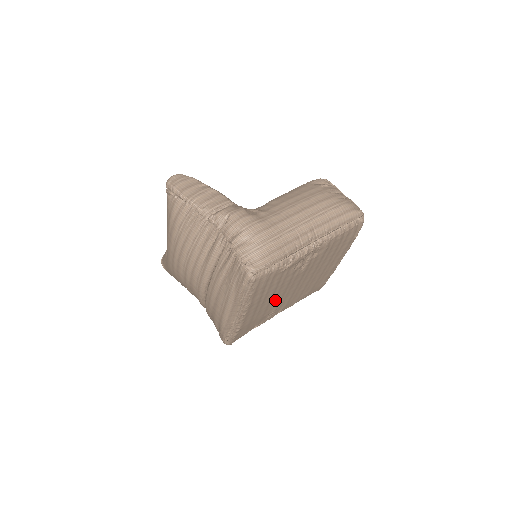
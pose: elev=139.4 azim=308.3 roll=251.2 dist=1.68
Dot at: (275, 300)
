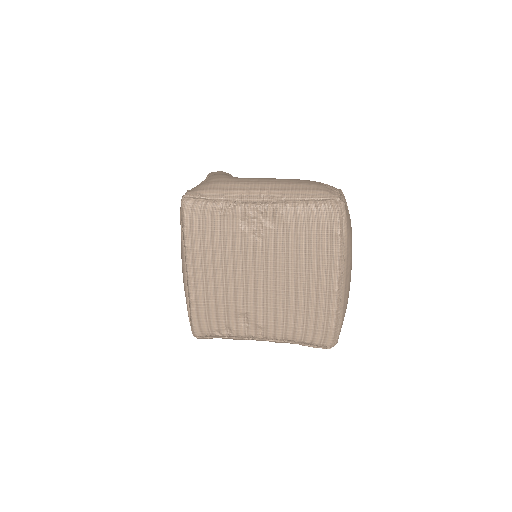
Dot at: (236, 282)
